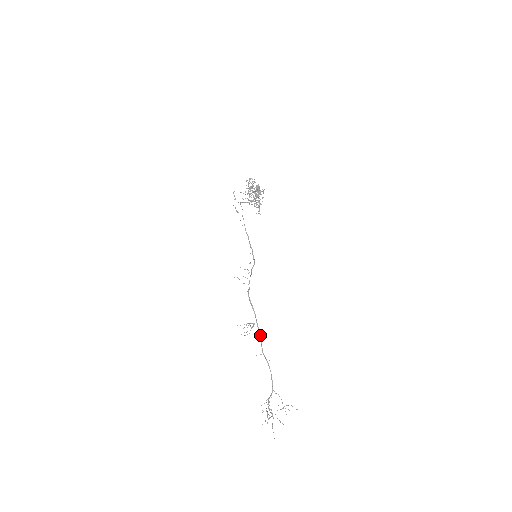
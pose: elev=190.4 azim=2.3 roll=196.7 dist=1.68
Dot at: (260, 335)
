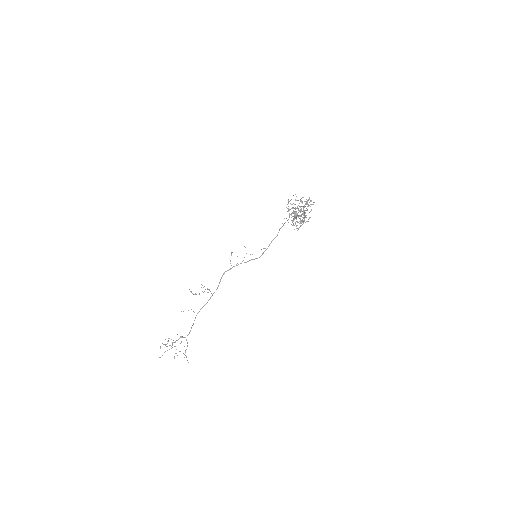
Dot at: (207, 302)
